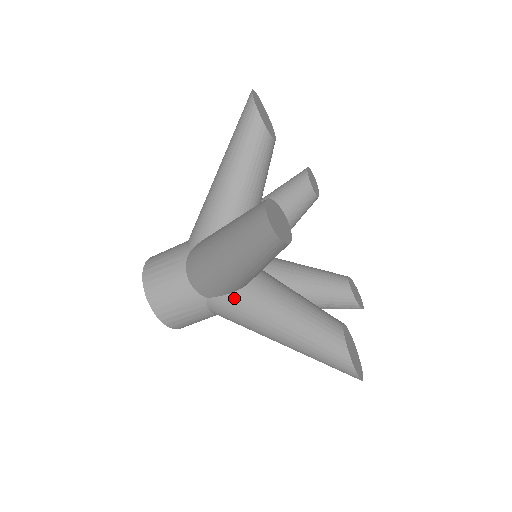
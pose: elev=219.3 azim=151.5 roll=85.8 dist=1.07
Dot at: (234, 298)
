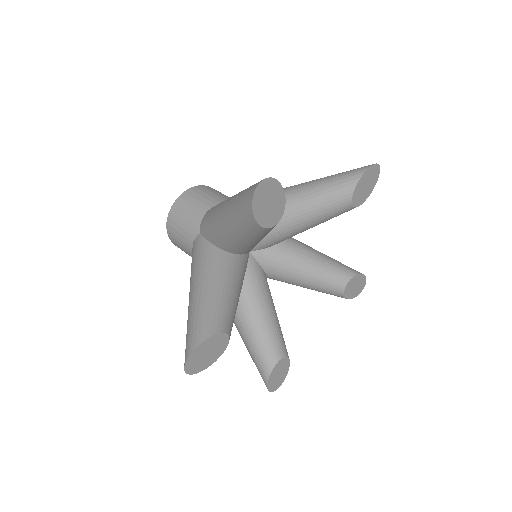
Dot at: (208, 247)
